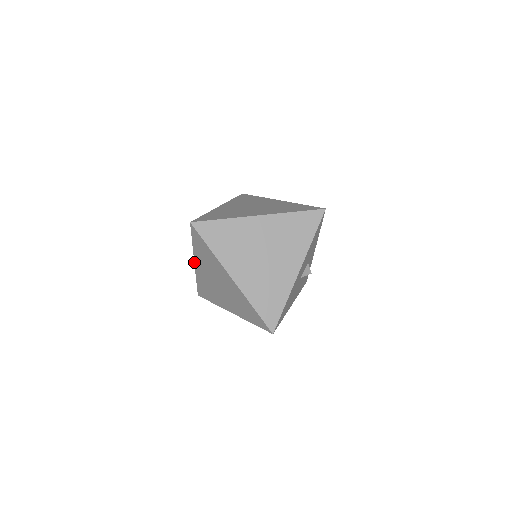
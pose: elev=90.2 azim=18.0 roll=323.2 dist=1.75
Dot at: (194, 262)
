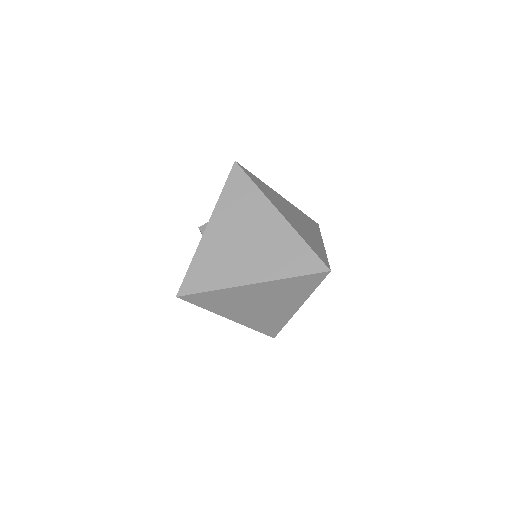
Dot at: (207, 225)
